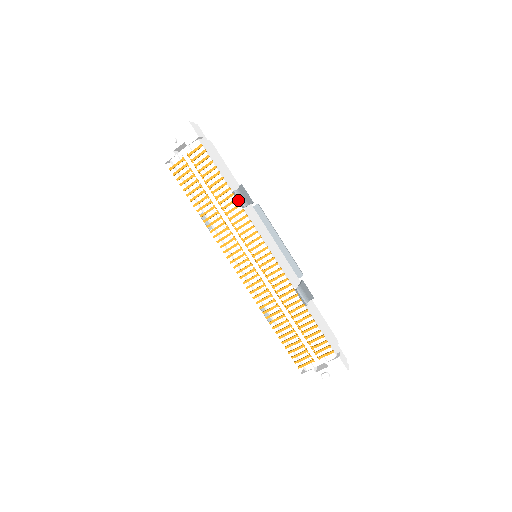
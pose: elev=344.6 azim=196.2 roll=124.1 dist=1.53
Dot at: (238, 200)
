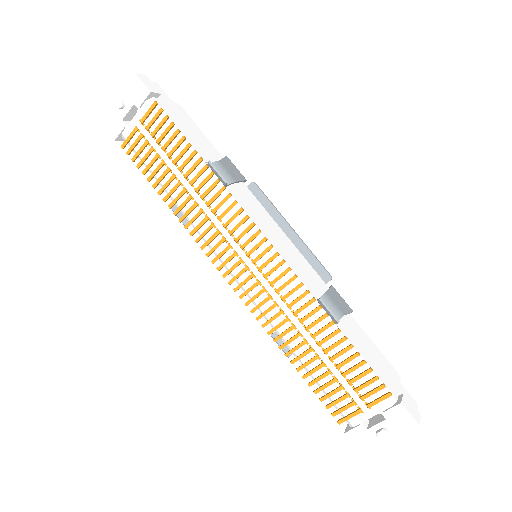
Dot at: (216, 175)
